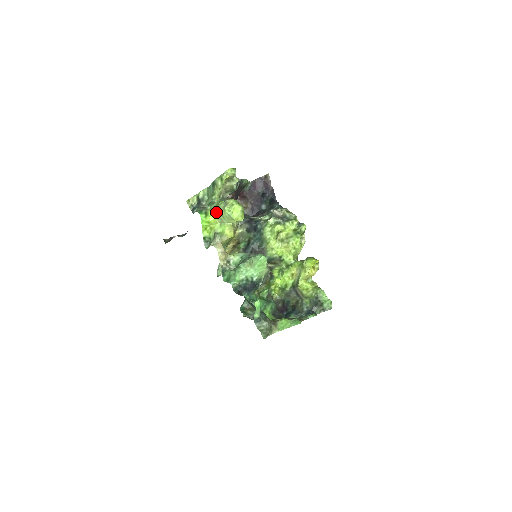
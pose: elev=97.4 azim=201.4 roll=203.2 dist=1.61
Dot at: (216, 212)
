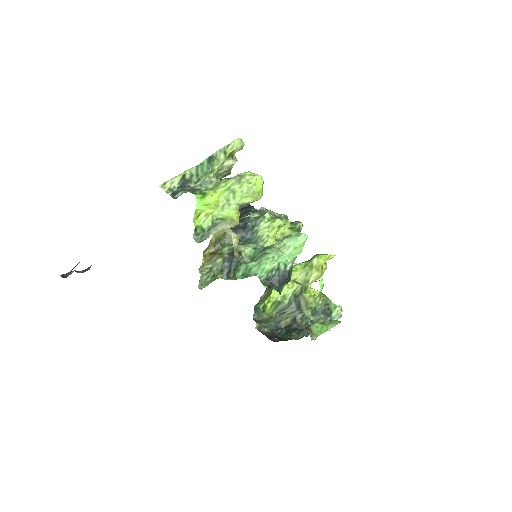
Dot at: (221, 190)
